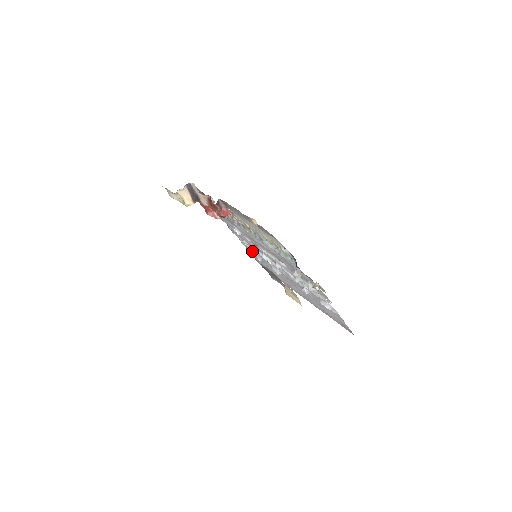
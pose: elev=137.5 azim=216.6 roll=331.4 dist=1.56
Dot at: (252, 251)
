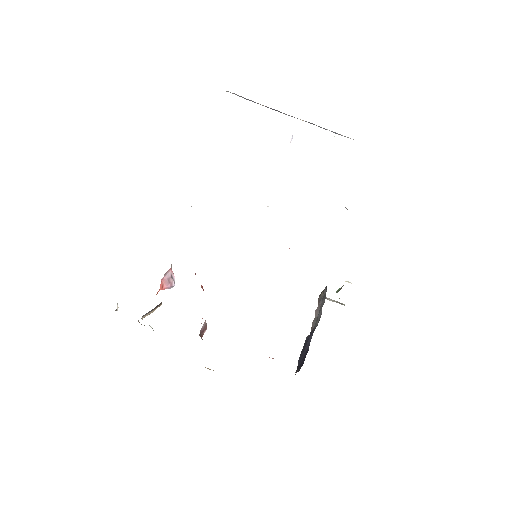
Dot at: occluded
